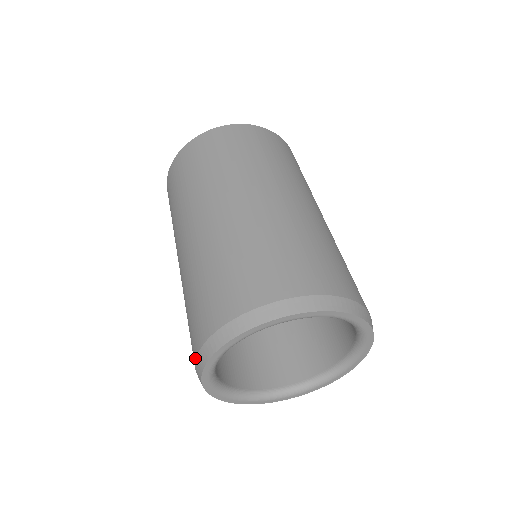
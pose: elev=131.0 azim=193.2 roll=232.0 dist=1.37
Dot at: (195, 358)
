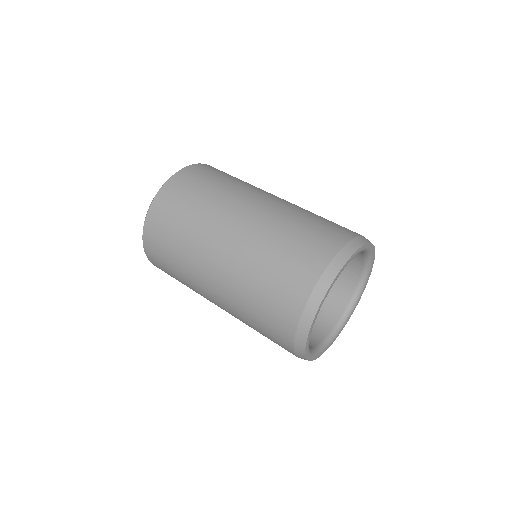
Dot at: (298, 319)
